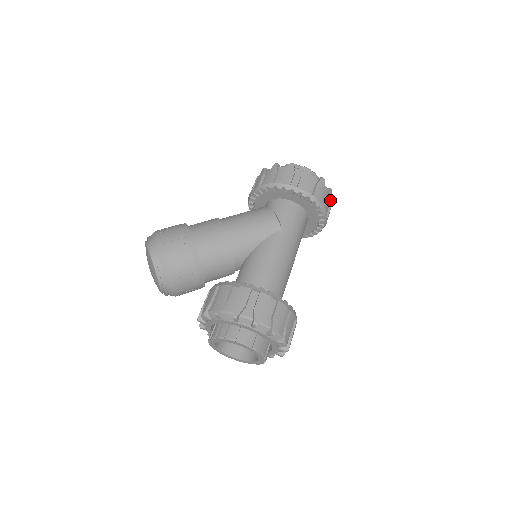
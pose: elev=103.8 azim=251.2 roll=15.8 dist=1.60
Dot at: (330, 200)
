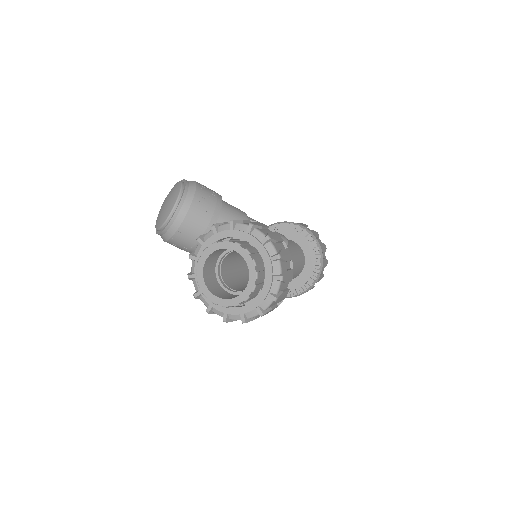
Dot at: (325, 266)
